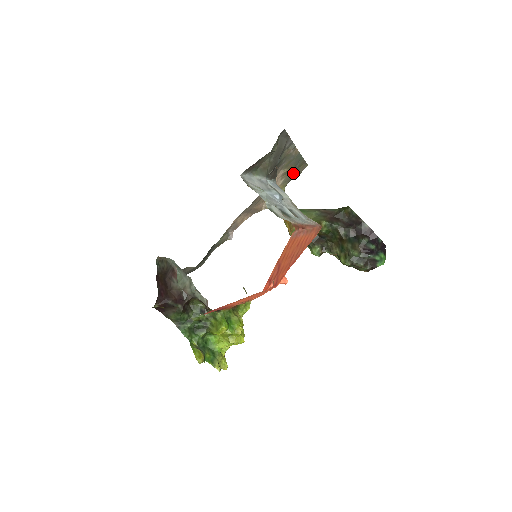
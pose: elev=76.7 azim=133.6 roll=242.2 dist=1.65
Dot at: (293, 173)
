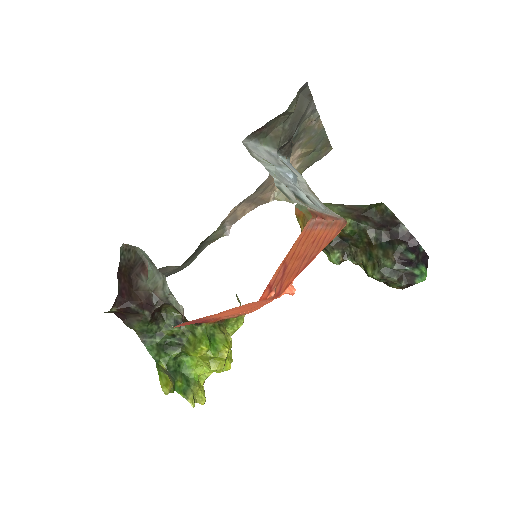
Dot at: (313, 157)
